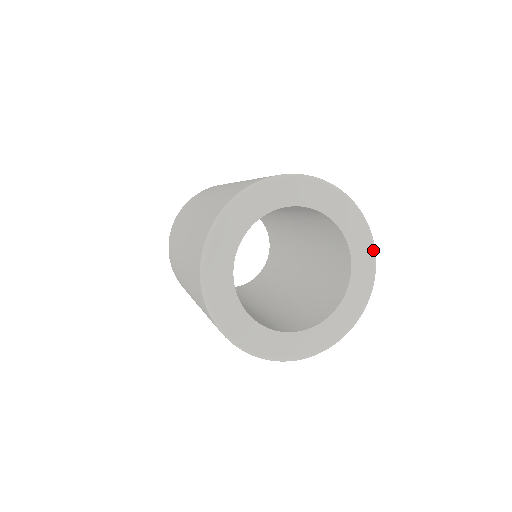
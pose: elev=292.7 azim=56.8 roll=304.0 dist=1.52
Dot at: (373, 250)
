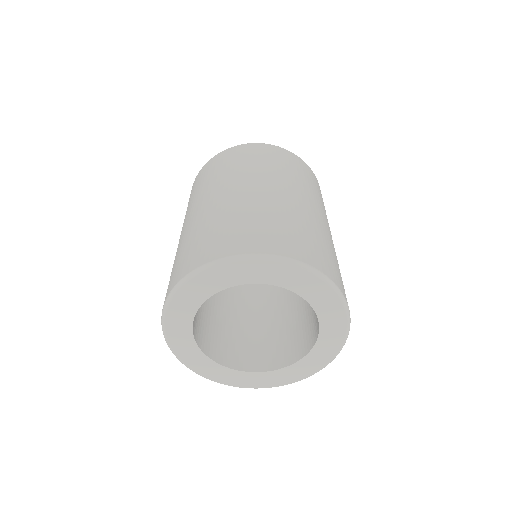
Dot at: (339, 350)
